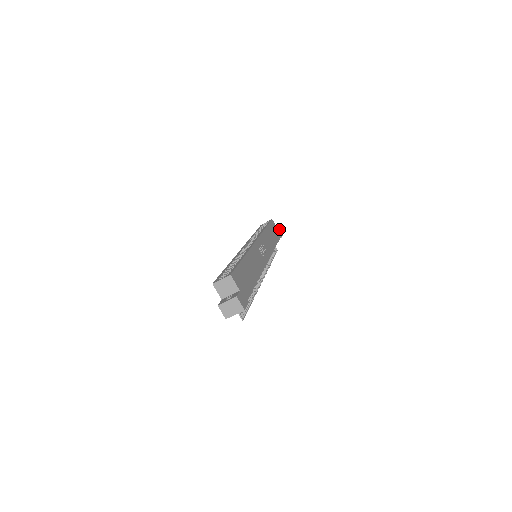
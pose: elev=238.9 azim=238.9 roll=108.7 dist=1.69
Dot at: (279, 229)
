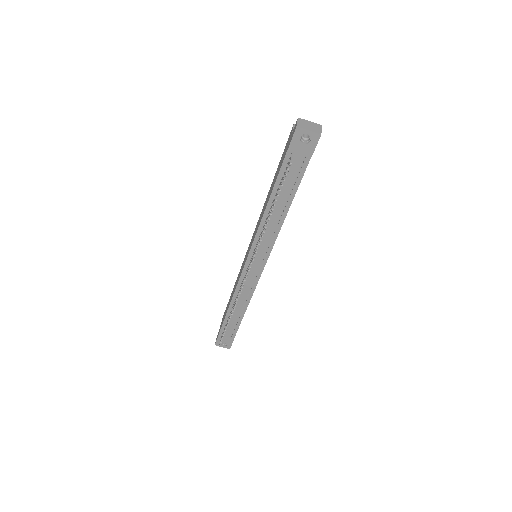
Dot at: occluded
